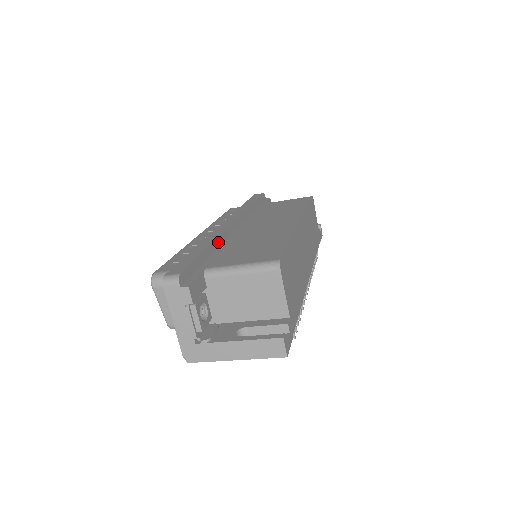
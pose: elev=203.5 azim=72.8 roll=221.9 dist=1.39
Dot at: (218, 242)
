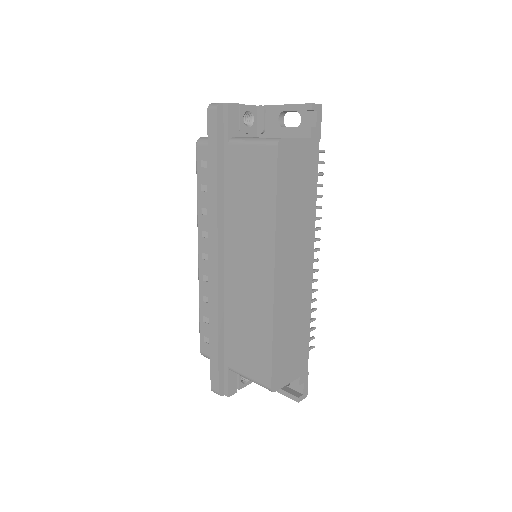
Dot at: (221, 316)
